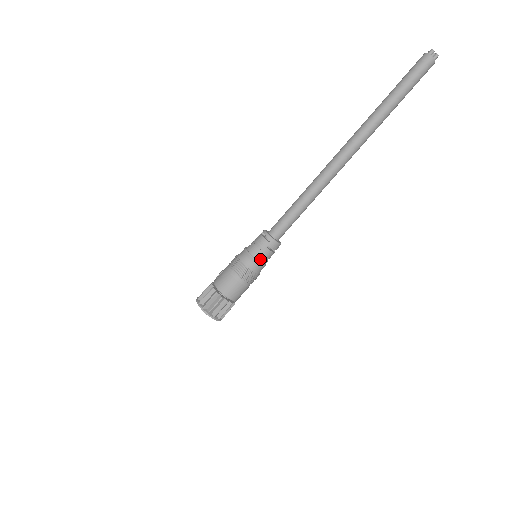
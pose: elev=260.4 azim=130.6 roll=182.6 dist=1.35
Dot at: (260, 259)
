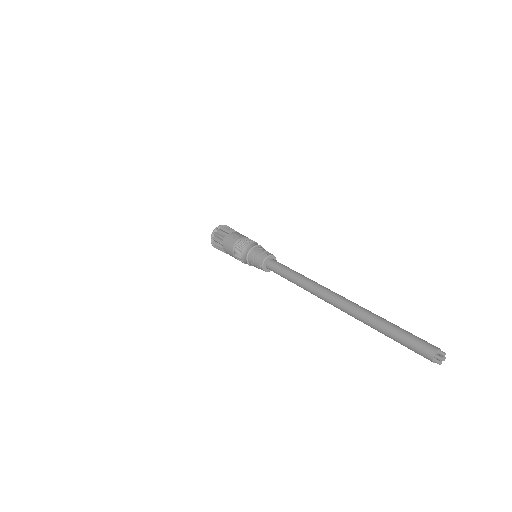
Dot at: (251, 264)
